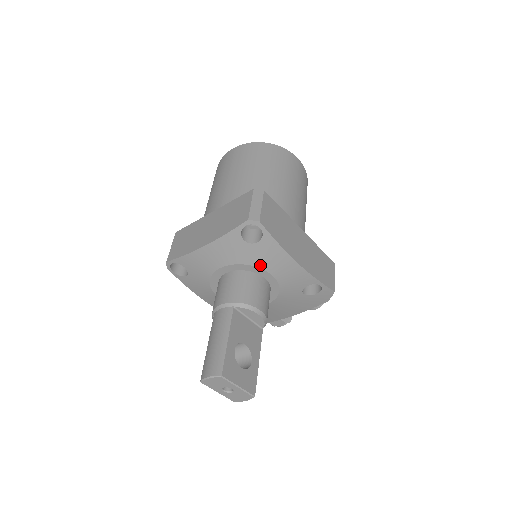
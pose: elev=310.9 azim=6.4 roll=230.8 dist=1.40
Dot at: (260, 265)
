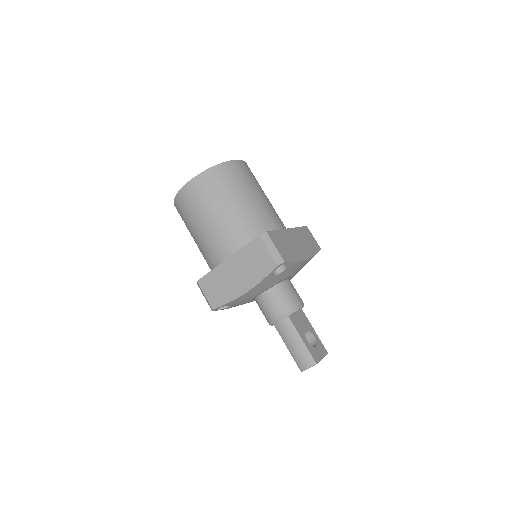
Dot at: (285, 278)
